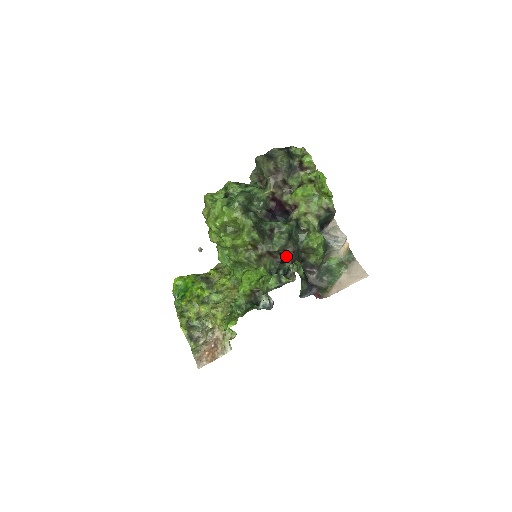
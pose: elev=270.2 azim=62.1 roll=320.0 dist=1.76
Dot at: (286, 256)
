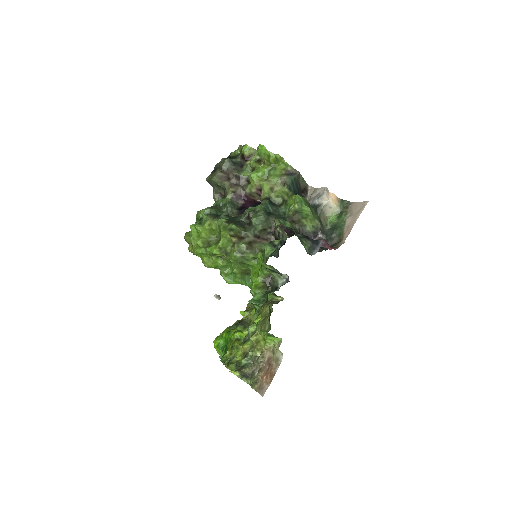
Dot at: (276, 231)
